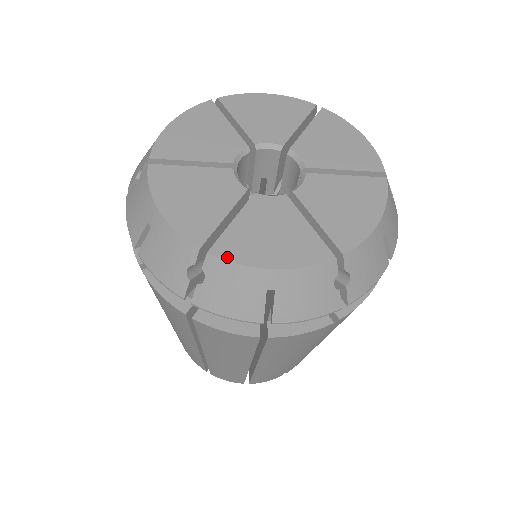
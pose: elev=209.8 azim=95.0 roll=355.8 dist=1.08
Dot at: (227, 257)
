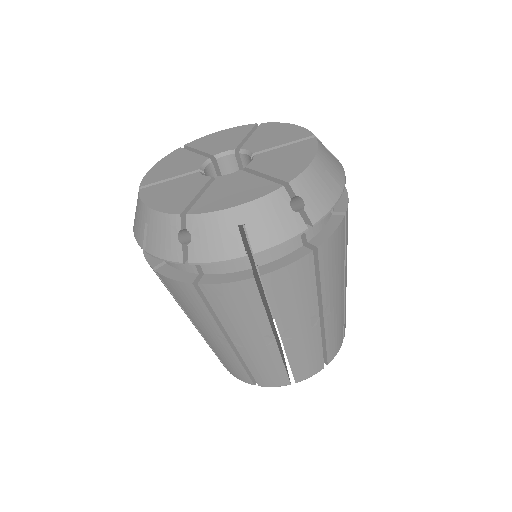
Dot at: (201, 212)
